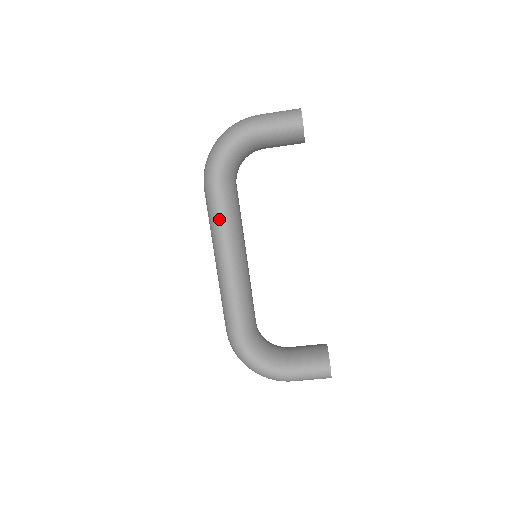
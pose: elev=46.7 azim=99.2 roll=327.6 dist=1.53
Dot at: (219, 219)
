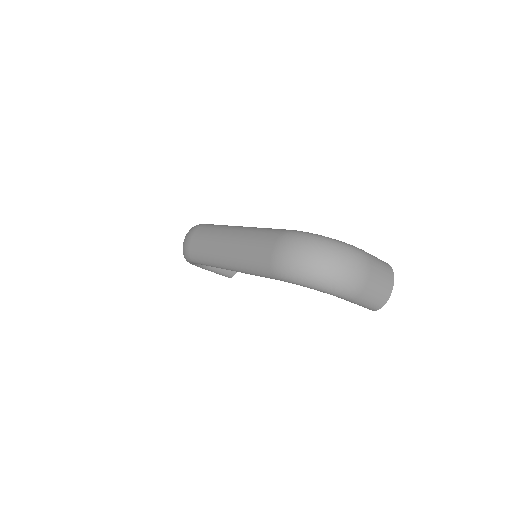
Dot at: (257, 275)
